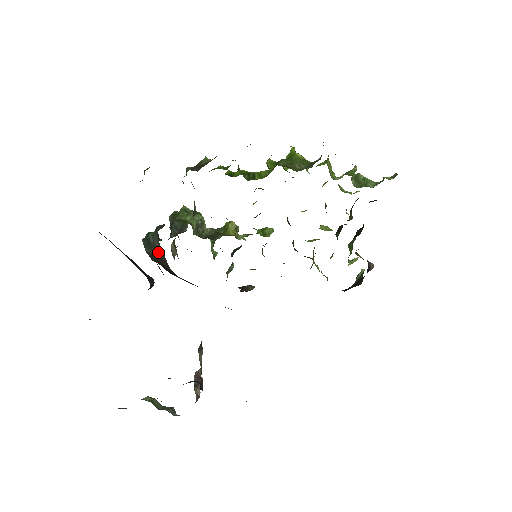
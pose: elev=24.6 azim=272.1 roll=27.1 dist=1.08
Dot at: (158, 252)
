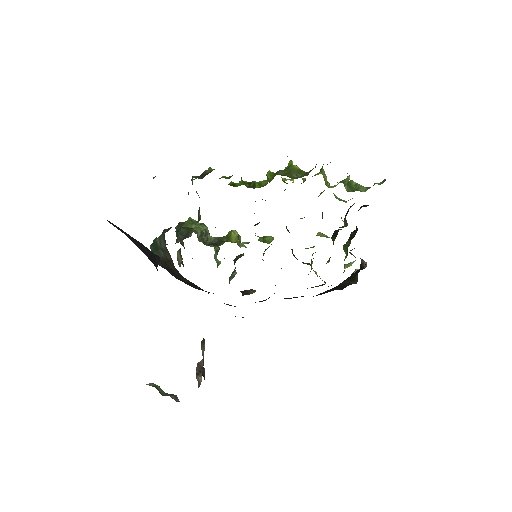
Dot at: (164, 253)
